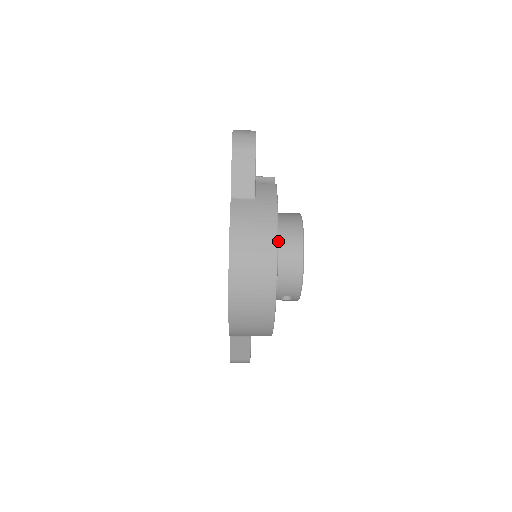
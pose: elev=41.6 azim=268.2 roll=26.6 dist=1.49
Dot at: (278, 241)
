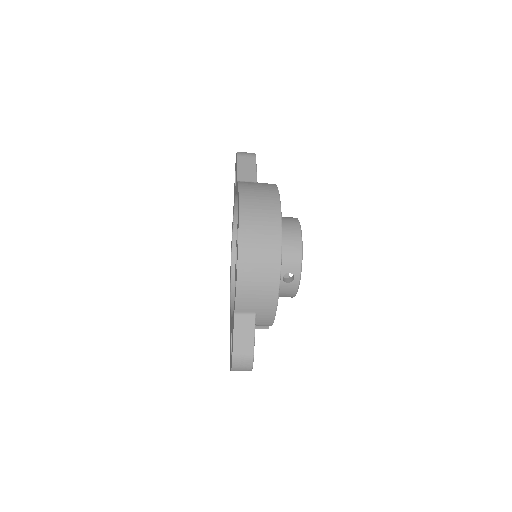
Dot at: occluded
